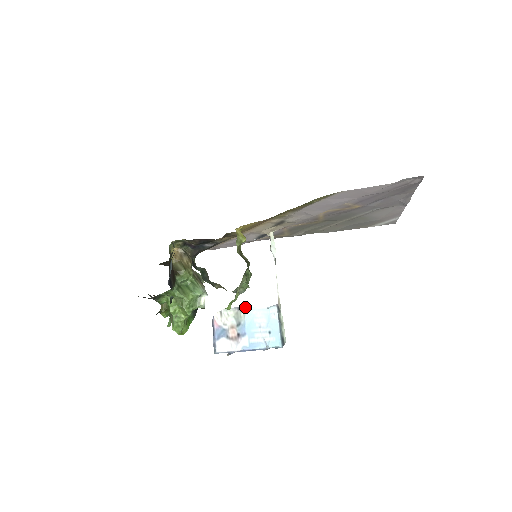
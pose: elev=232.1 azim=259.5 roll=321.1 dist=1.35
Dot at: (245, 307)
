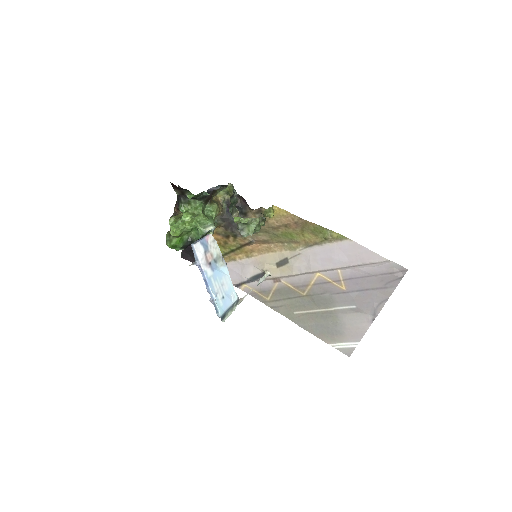
Dot at: (226, 264)
